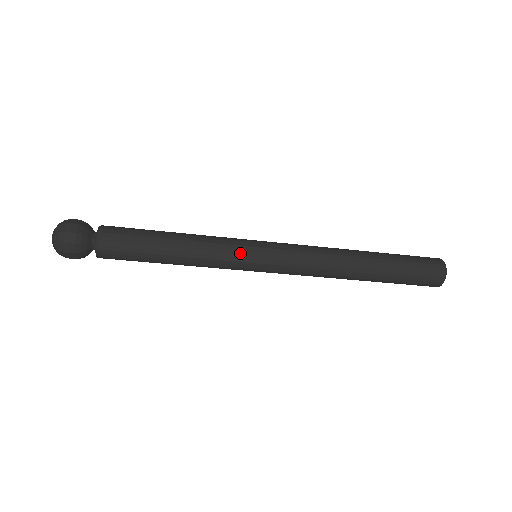
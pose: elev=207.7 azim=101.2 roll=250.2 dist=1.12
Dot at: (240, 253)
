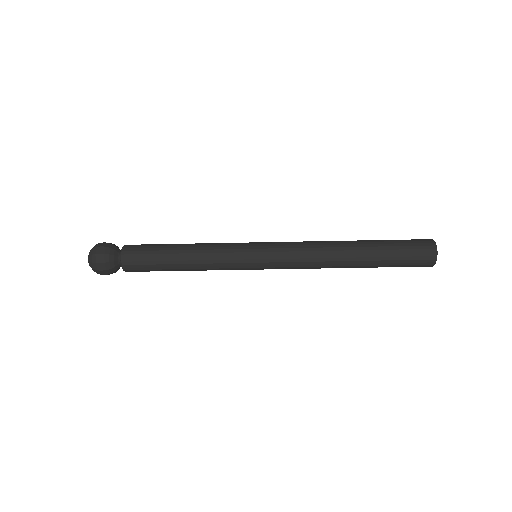
Dot at: (239, 244)
